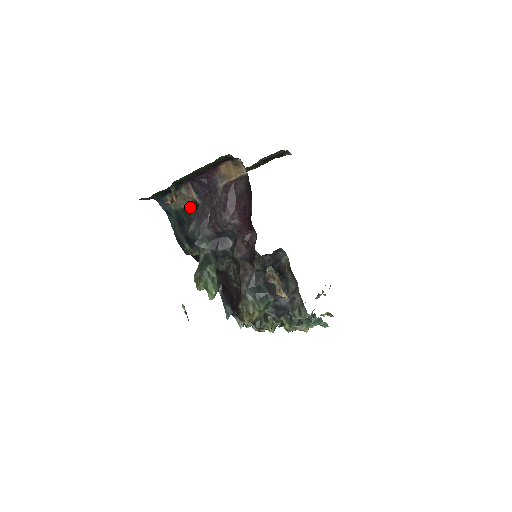
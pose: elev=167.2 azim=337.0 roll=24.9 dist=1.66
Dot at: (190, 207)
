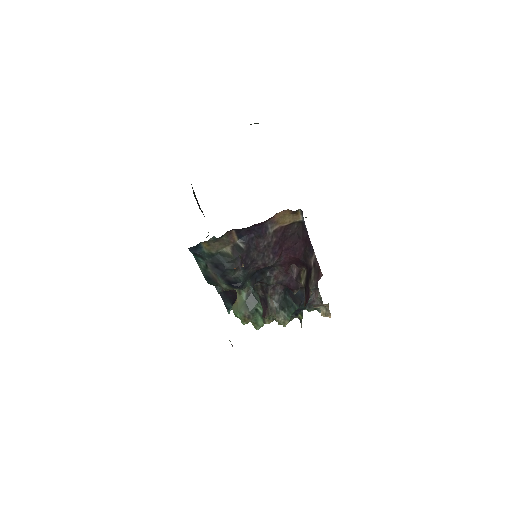
Dot at: (231, 252)
